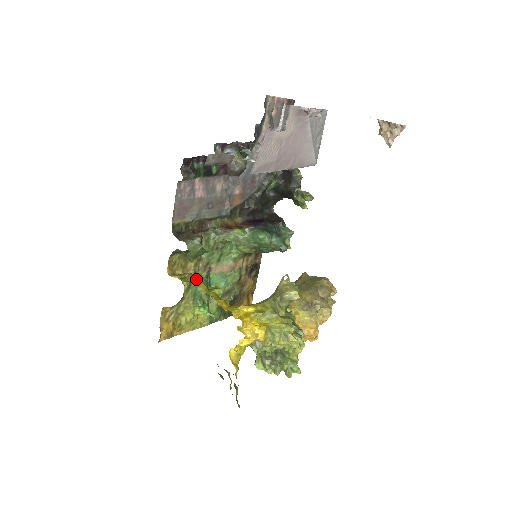
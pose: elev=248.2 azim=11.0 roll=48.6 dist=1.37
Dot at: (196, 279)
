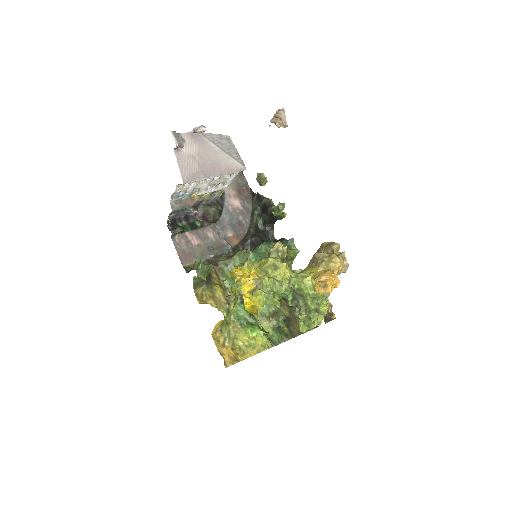
Dot at: occluded
